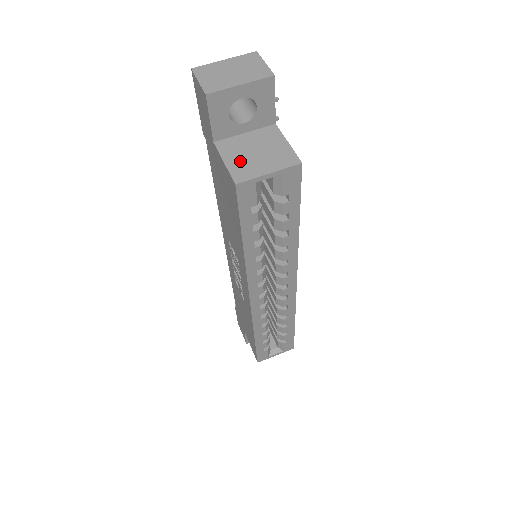
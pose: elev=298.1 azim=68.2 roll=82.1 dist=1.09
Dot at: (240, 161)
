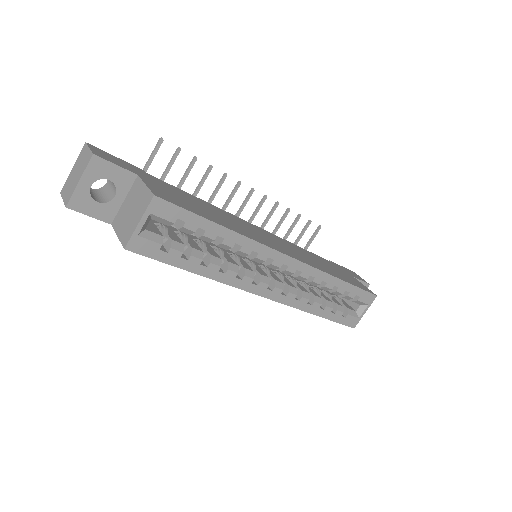
Dot at: (124, 227)
